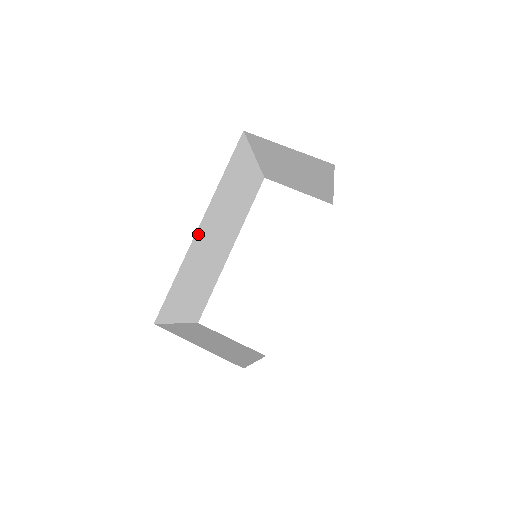
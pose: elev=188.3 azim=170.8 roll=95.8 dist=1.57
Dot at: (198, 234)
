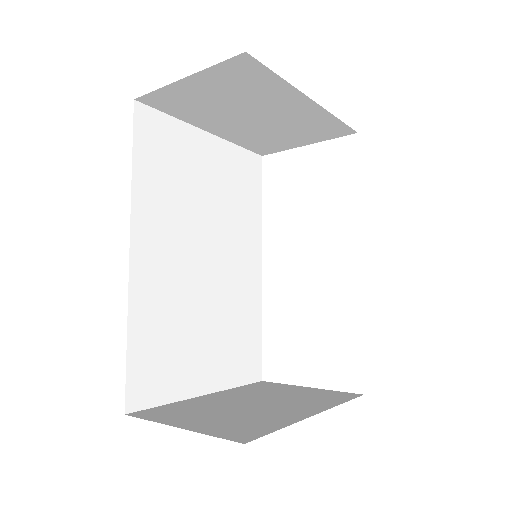
Dot at: (139, 263)
